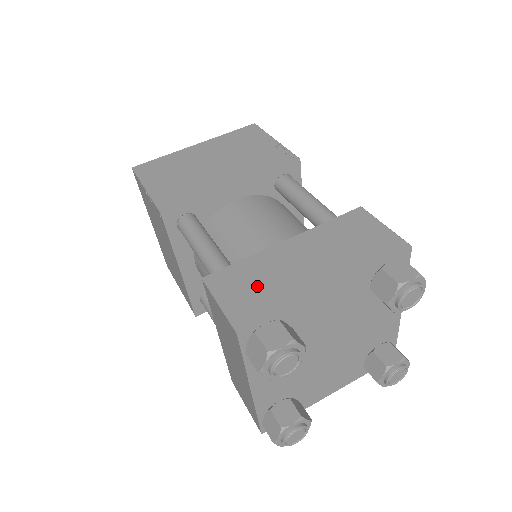
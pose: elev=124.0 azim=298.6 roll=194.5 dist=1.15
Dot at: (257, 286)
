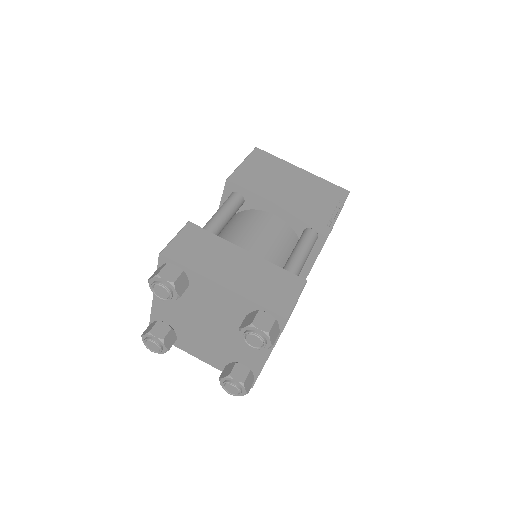
Dot at: (199, 250)
